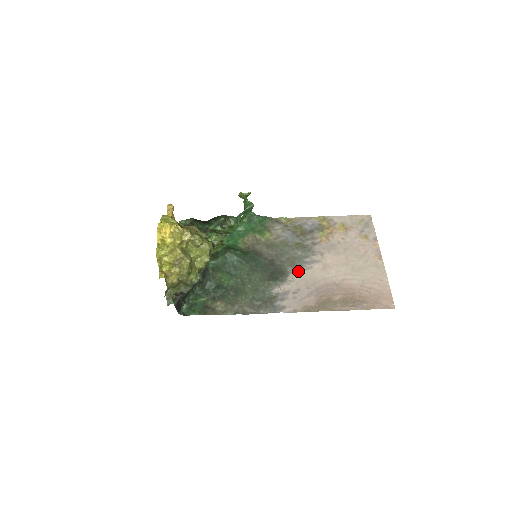
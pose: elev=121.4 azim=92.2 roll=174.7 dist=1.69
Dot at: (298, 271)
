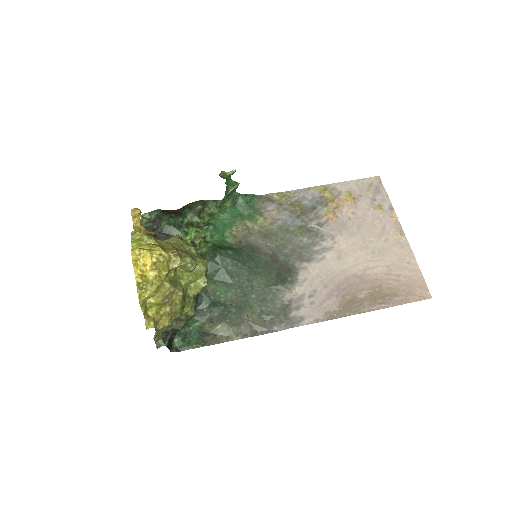
Dot at: (309, 265)
